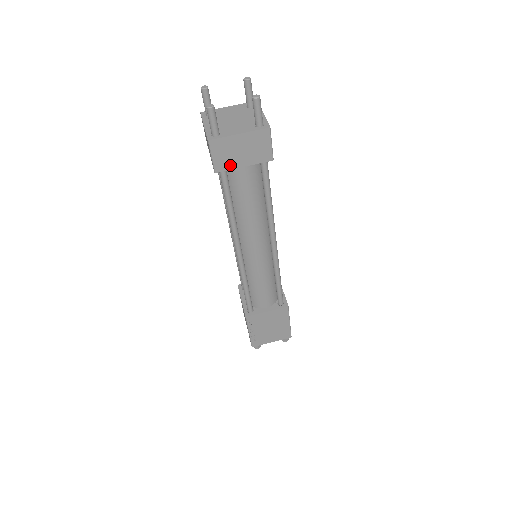
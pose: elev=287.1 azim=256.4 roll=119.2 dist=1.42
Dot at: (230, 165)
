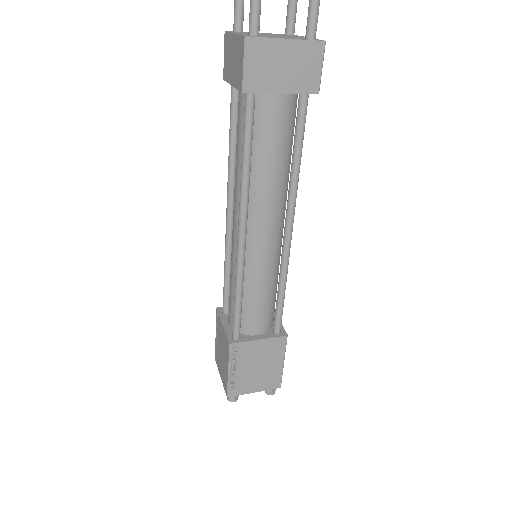
Dot at: (264, 86)
